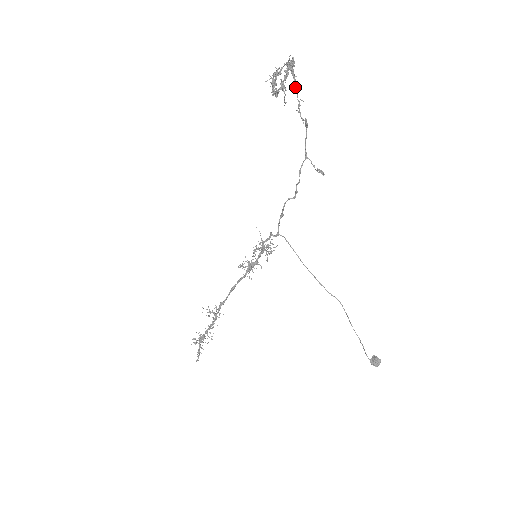
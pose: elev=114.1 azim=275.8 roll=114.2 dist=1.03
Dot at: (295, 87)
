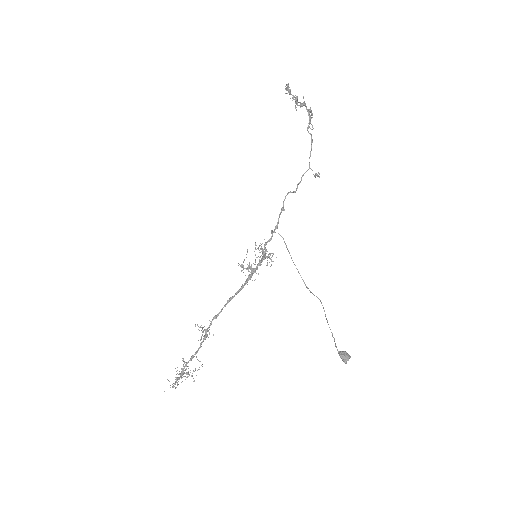
Dot at: (309, 121)
